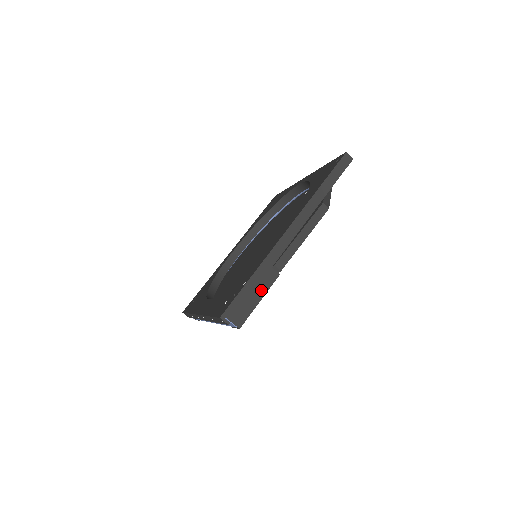
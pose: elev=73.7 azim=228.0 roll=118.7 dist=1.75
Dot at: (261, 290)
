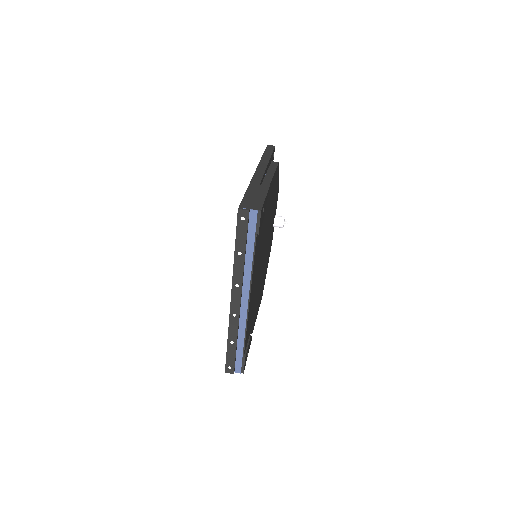
Dot at: (261, 194)
